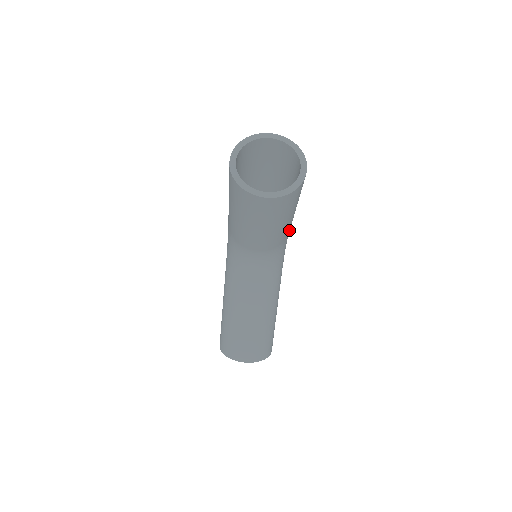
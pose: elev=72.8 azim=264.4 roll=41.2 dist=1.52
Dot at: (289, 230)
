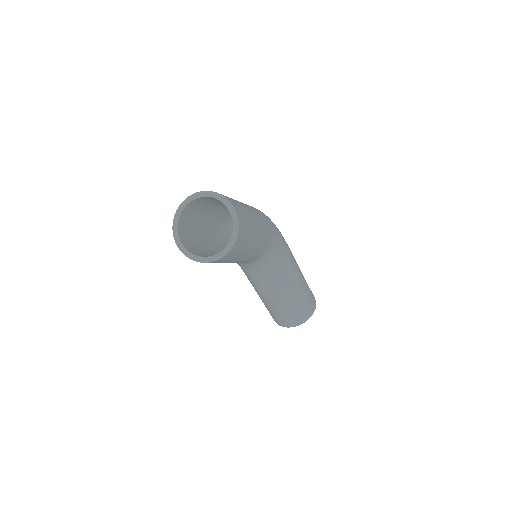
Dot at: (267, 234)
